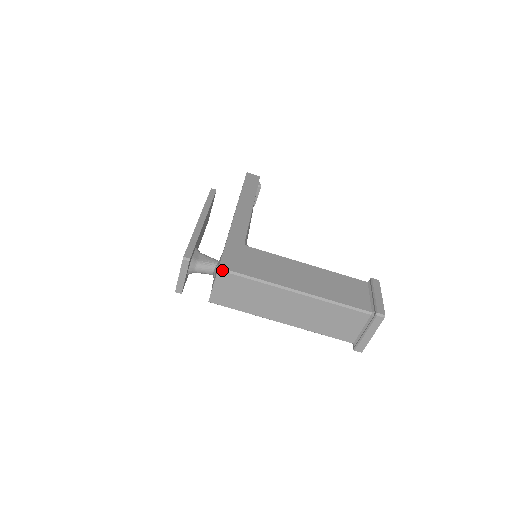
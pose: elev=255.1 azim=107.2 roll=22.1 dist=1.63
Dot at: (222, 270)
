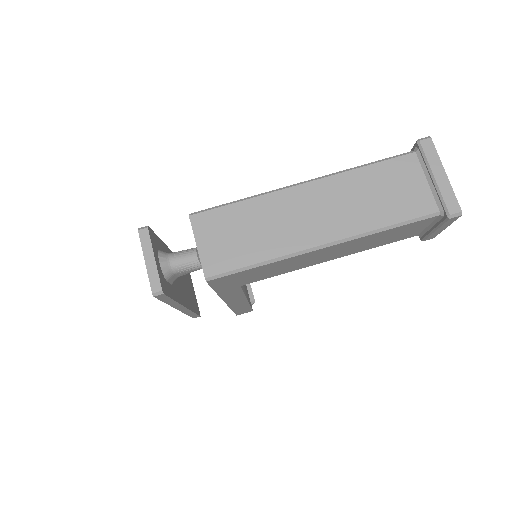
Dot at: (194, 214)
